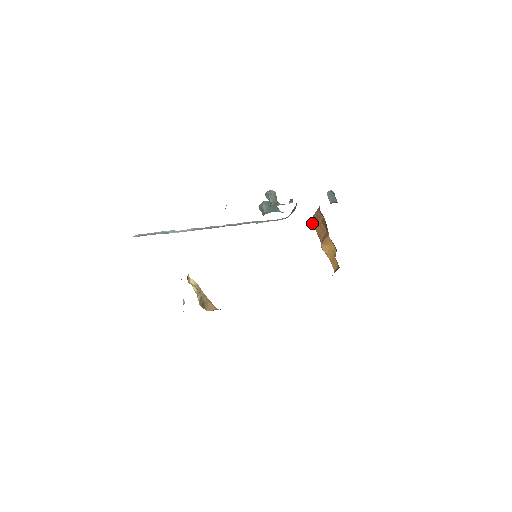
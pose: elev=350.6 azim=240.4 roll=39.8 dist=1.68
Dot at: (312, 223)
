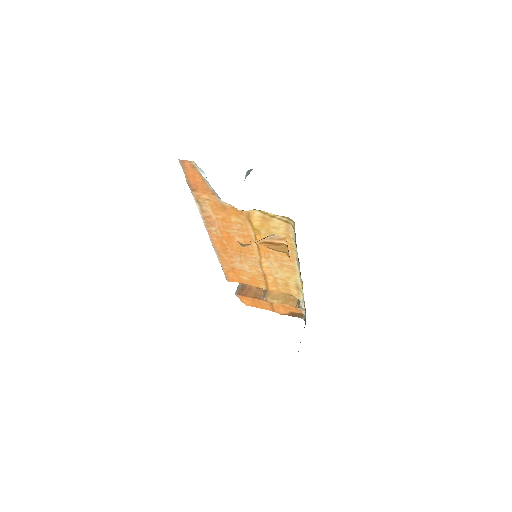
Dot at: (239, 294)
